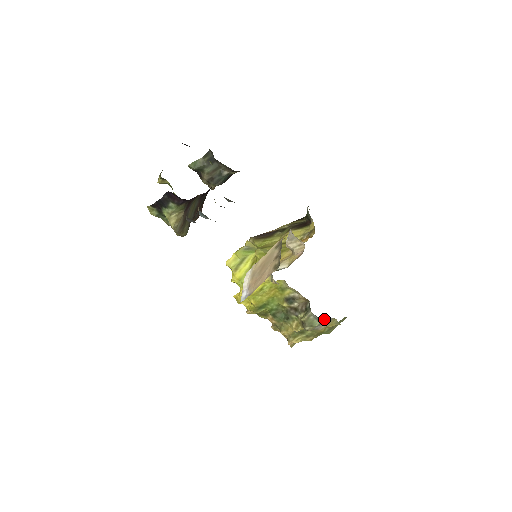
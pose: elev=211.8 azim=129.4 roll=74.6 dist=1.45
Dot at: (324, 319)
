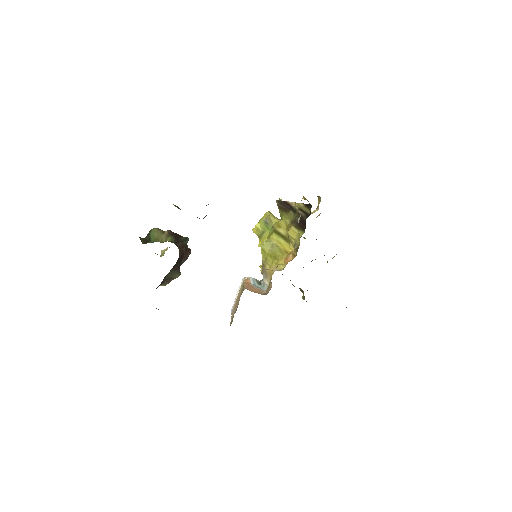
Dot at: occluded
